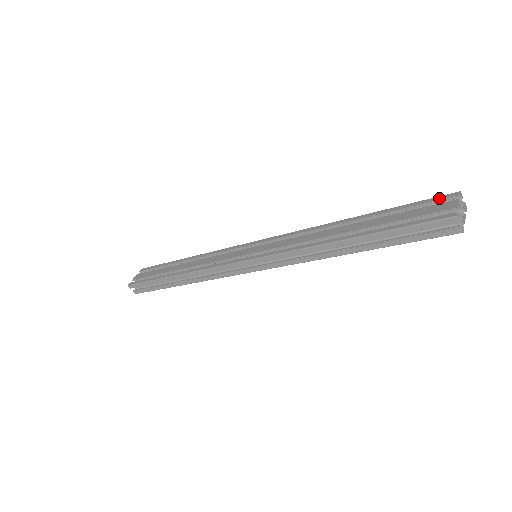
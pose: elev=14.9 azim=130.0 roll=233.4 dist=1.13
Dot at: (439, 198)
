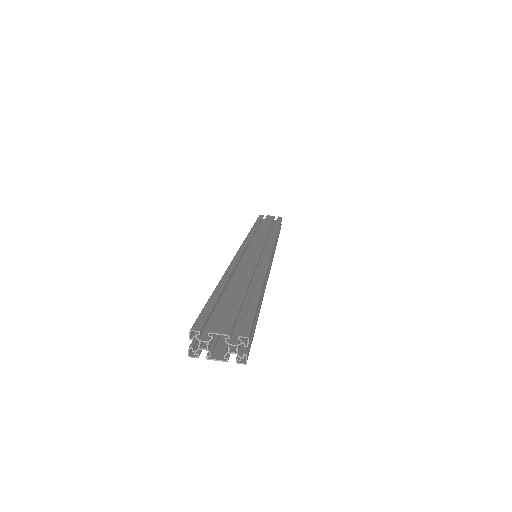
Dot at: (246, 324)
